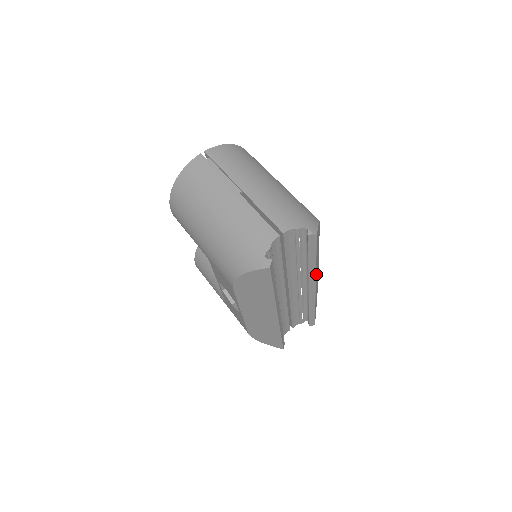
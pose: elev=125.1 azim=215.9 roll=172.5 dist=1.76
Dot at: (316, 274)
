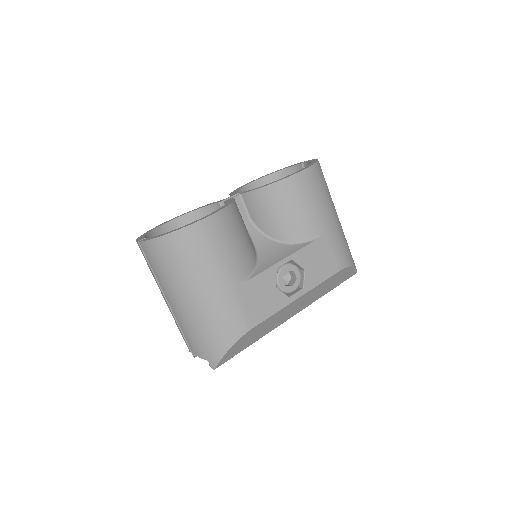
Dot at: (278, 324)
